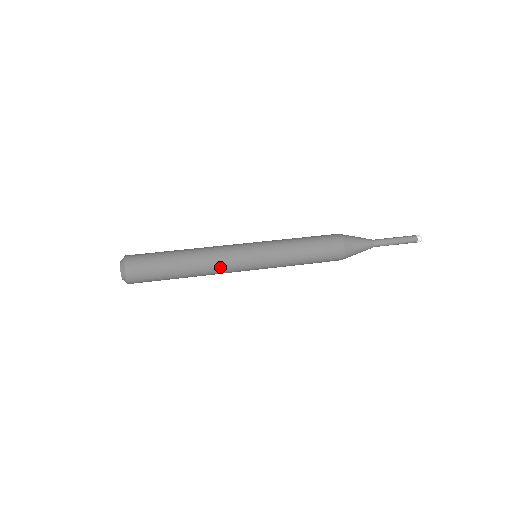
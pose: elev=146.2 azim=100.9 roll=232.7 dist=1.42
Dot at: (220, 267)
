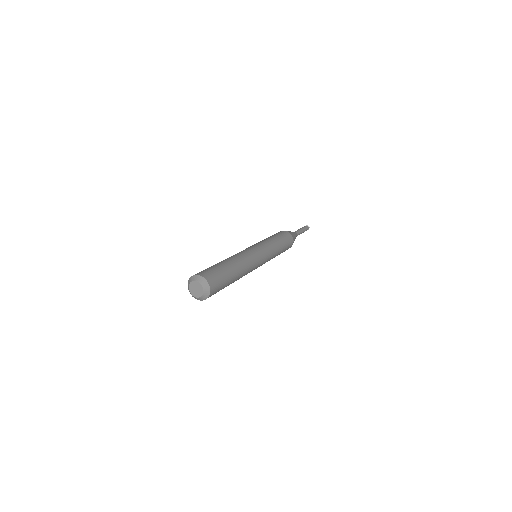
Dot at: (247, 256)
